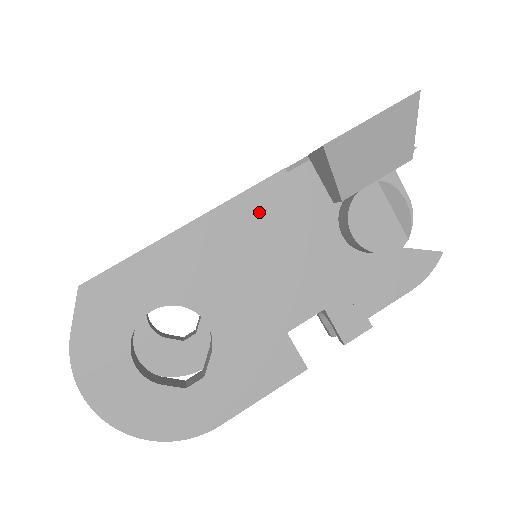
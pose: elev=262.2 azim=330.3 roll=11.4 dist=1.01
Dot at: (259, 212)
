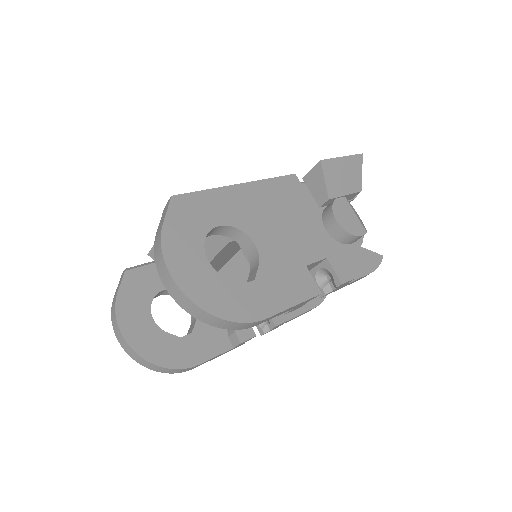
Dot at: (283, 191)
